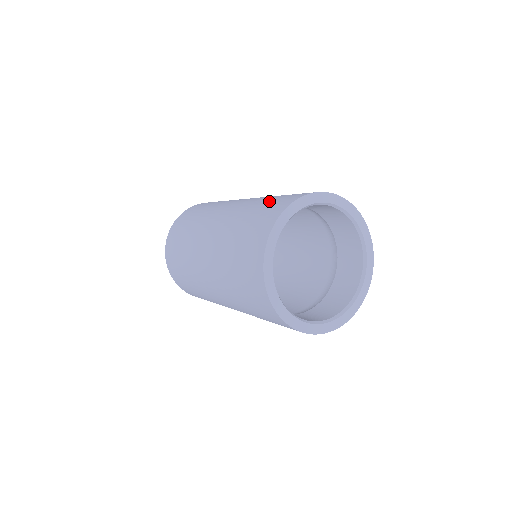
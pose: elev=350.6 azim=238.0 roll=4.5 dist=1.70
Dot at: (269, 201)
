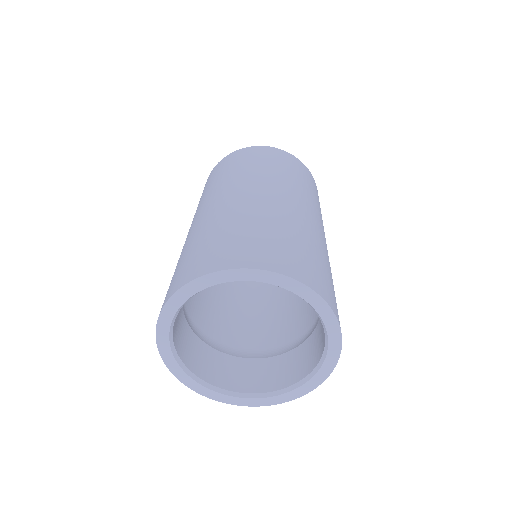
Dot at: (212, 240)
